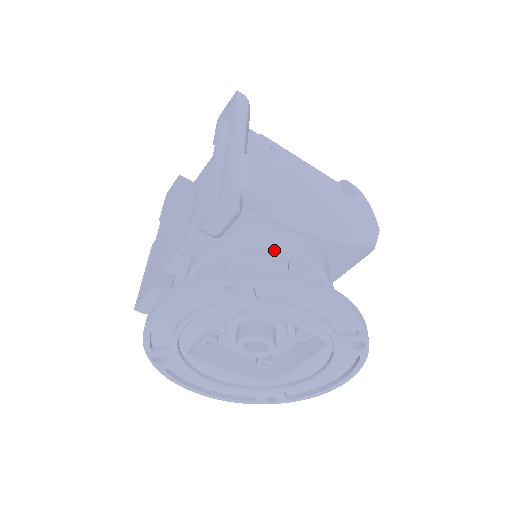
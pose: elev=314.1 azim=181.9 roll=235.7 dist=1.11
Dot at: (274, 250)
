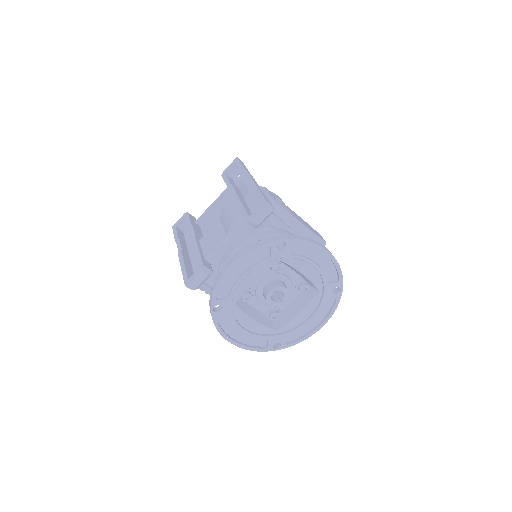
Dot at: occluded
